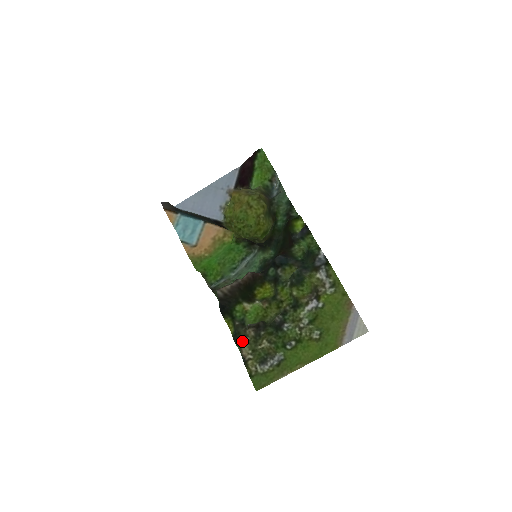
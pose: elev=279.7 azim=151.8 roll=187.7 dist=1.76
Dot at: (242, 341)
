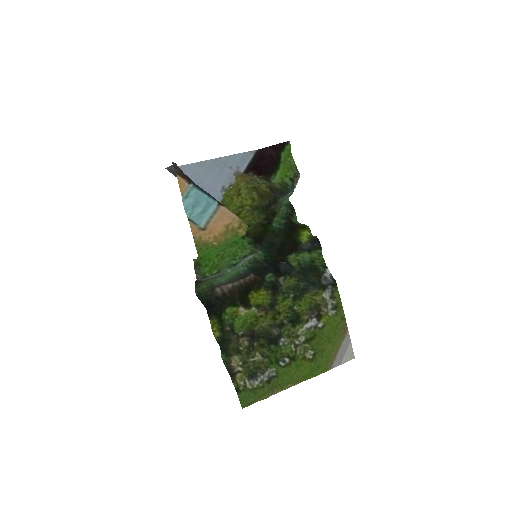
Dot at: (233, 350)
